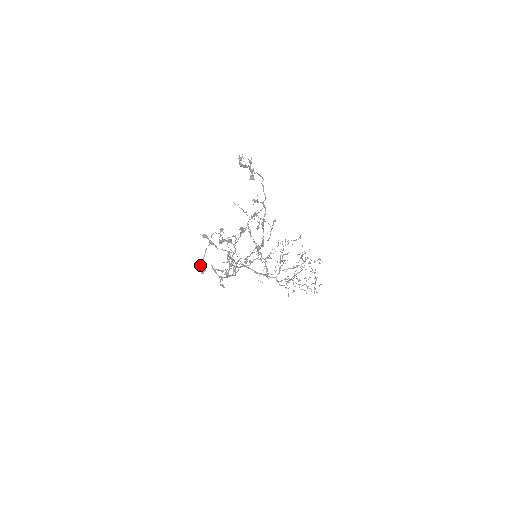
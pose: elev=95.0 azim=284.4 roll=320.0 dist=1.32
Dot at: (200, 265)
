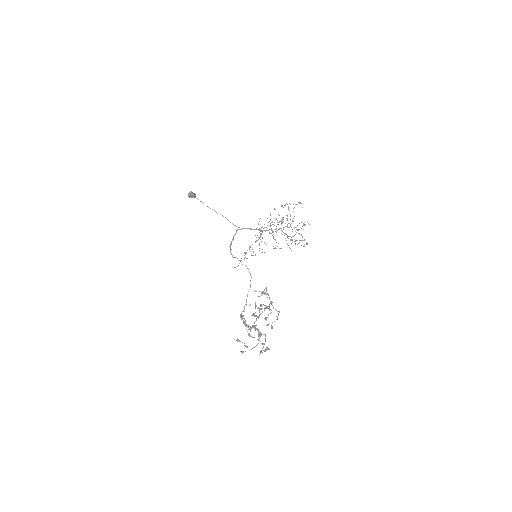
Dot at: (190, 197)
